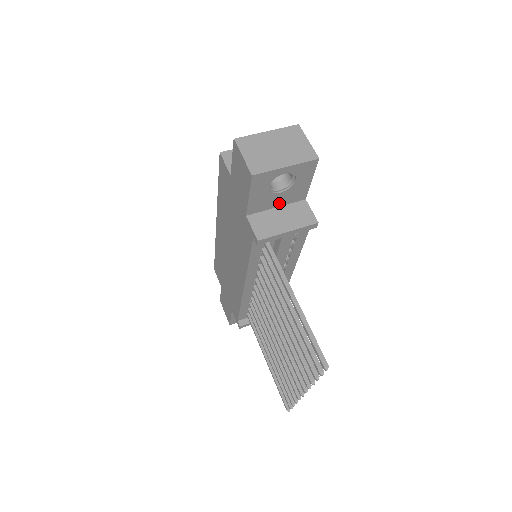
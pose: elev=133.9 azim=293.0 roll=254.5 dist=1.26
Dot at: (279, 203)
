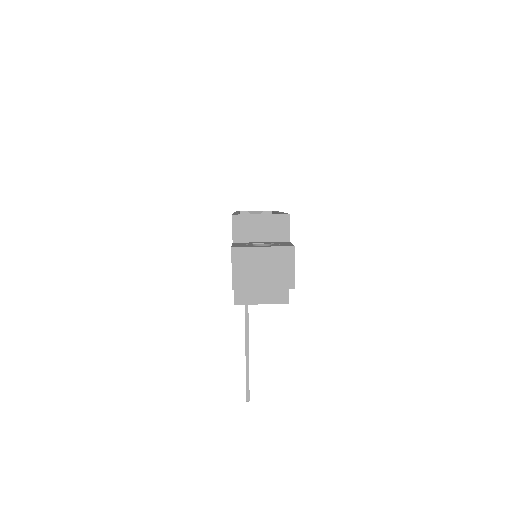
Dot at: occluded
